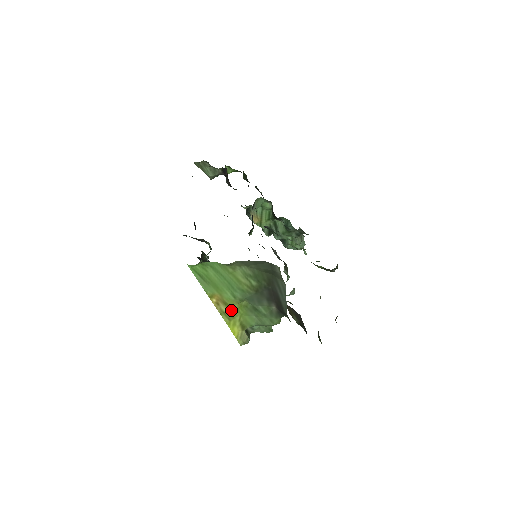
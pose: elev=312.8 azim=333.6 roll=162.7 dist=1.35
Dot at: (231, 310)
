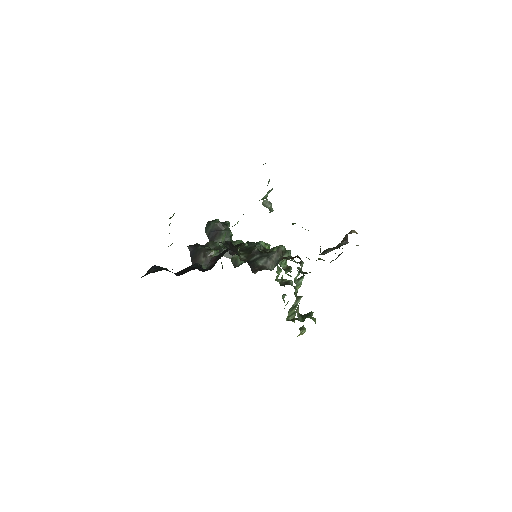
Dot at: occluded
